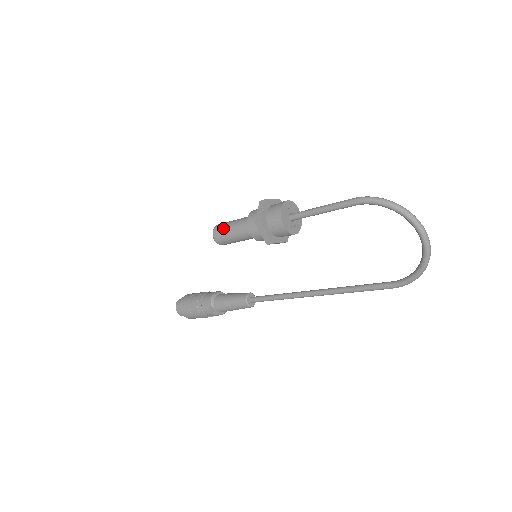
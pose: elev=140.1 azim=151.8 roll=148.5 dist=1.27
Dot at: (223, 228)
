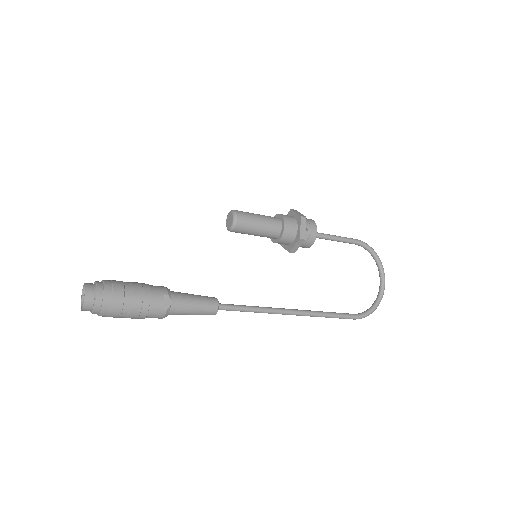
Dot at: (249, 213)
